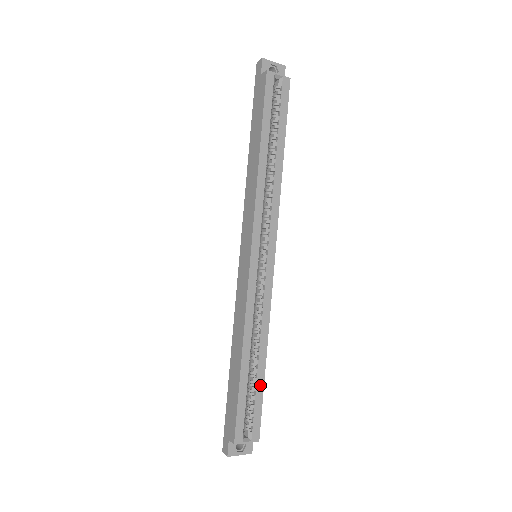
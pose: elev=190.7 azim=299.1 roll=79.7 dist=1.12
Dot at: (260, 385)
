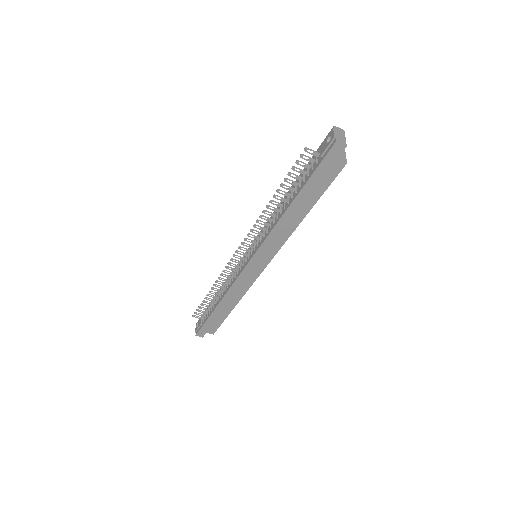
Dot at: occluded
